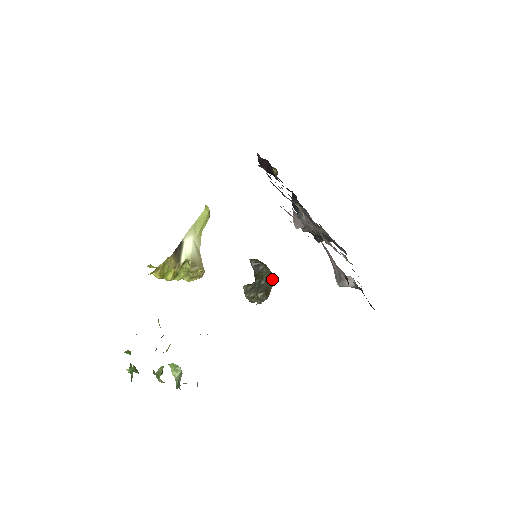
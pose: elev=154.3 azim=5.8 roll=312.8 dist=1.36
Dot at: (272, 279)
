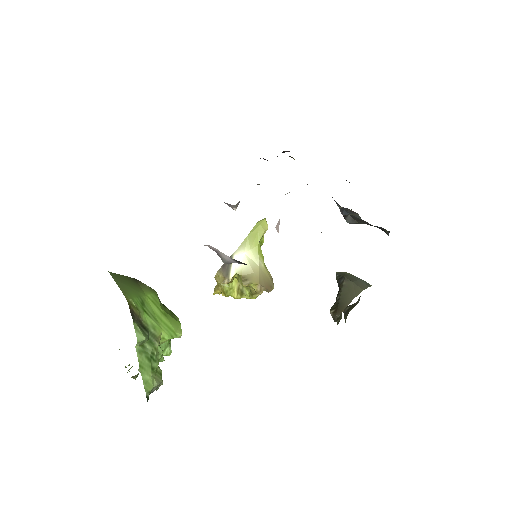
Dot at: (354, 294)
